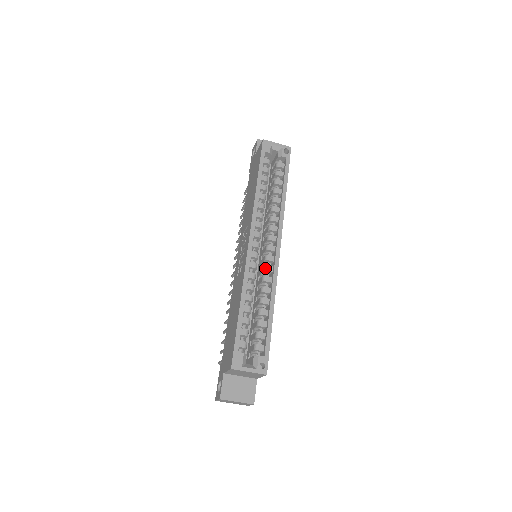
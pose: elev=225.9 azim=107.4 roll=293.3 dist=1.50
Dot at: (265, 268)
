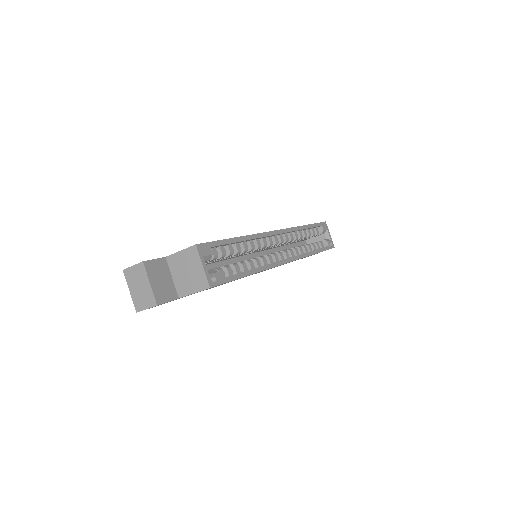
Dot at: (269, 255)
